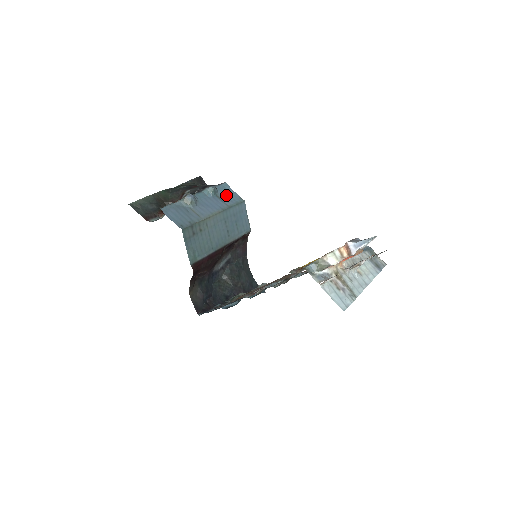
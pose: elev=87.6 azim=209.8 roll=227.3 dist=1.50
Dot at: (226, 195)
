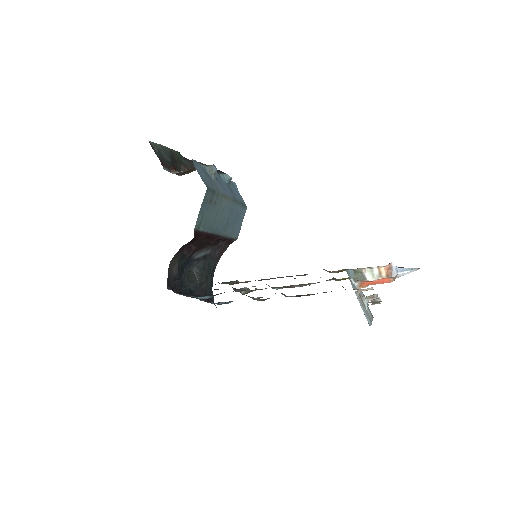
Dot at: (235, 192)
